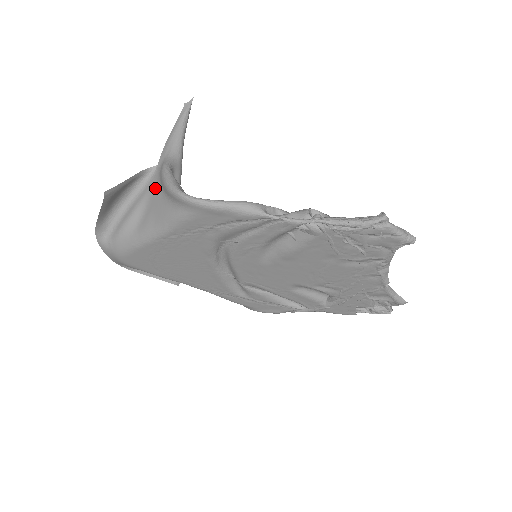
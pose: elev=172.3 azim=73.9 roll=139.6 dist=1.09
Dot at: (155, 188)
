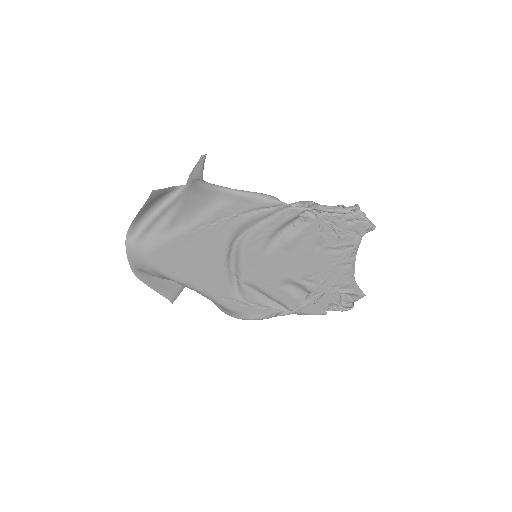
Dot at: (186, 197)
